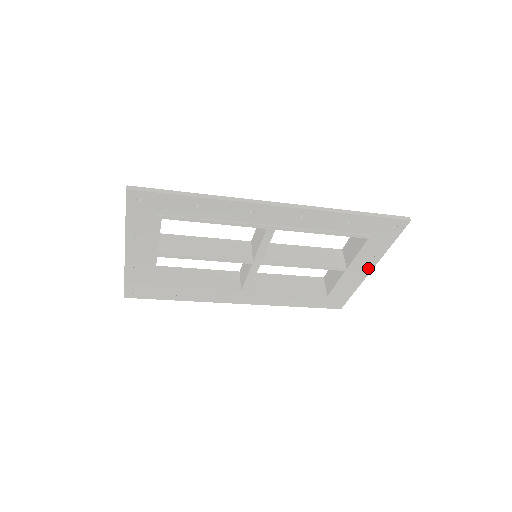
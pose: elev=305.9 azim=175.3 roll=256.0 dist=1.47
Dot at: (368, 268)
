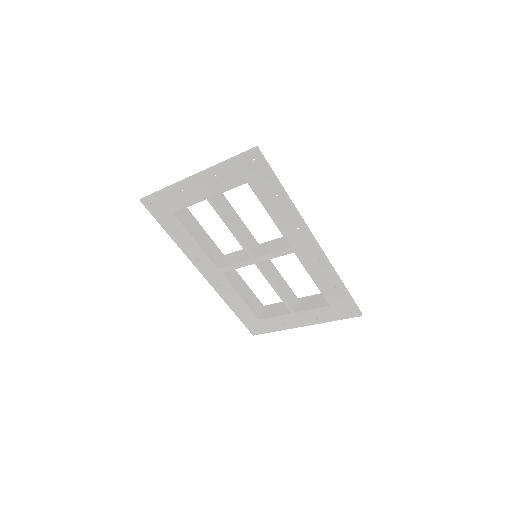
Dot at: (304, 323)
